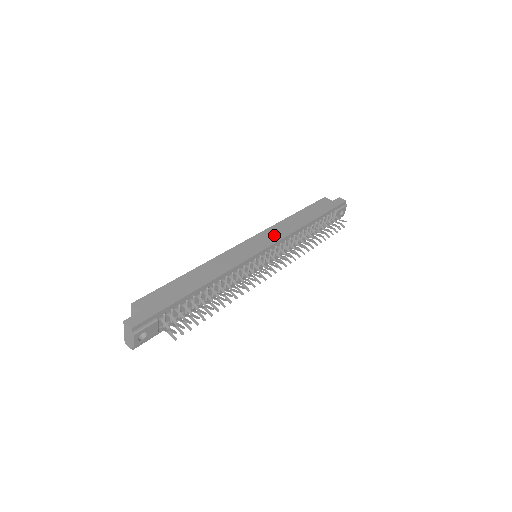
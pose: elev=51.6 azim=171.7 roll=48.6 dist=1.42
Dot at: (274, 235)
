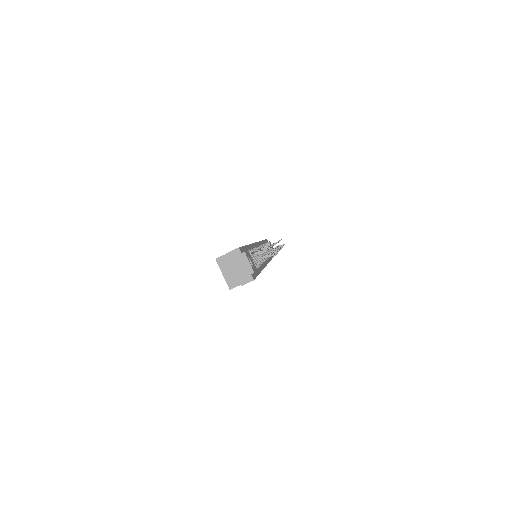
Dot at: occluded
